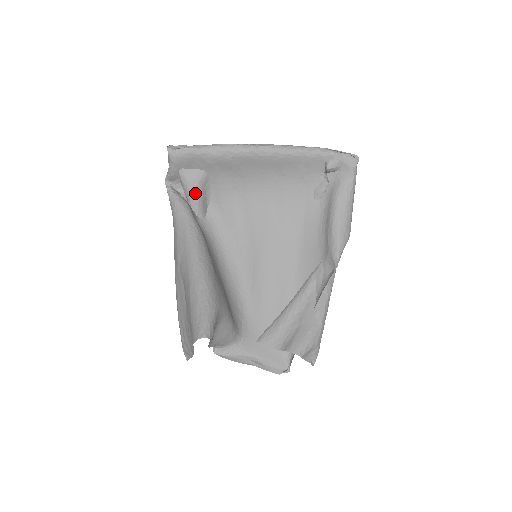
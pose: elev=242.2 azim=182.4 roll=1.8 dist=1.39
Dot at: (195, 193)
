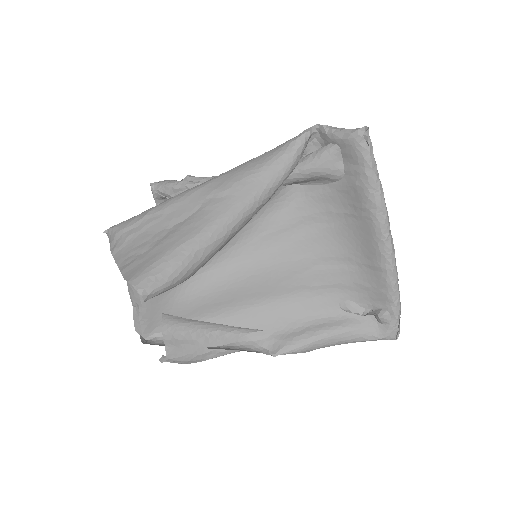
Dot at: (312, 172)
